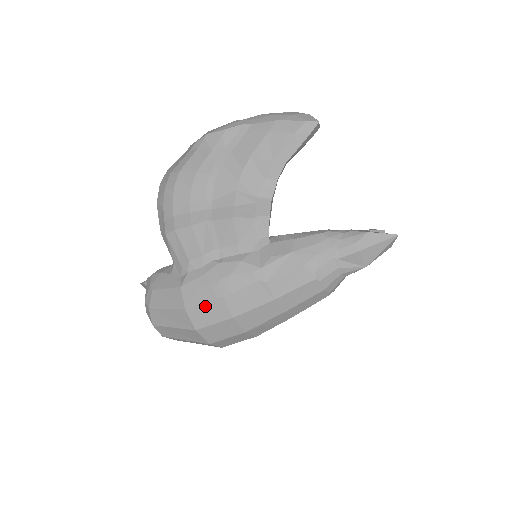
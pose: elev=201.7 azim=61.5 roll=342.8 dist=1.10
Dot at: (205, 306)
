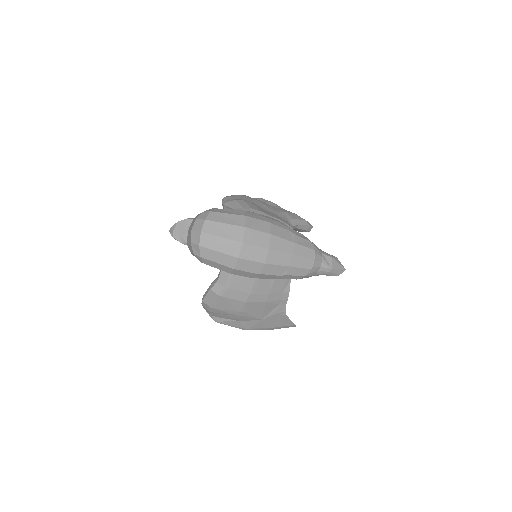
Dot at: (258, 221)
